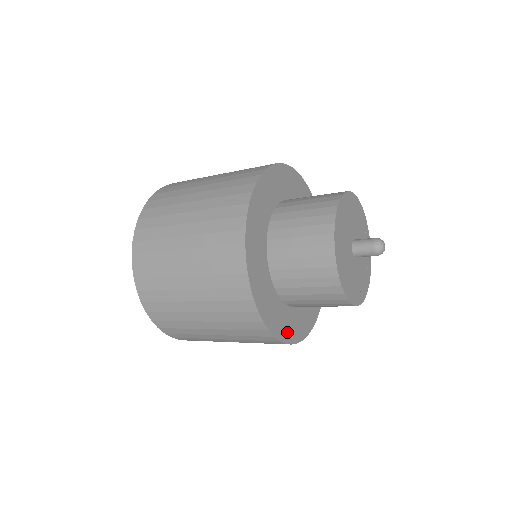
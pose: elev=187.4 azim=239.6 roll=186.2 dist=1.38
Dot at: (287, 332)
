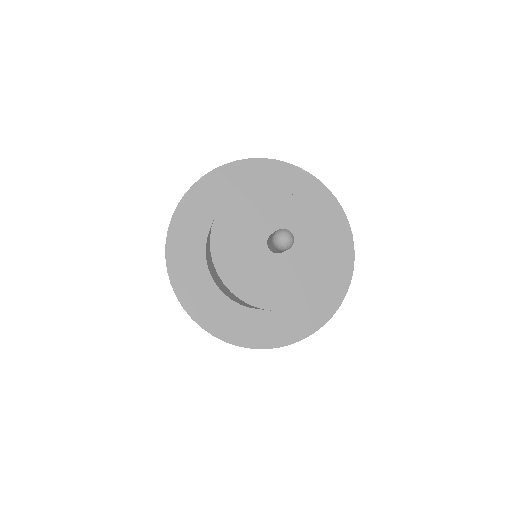
Dot at: (254, 336)
